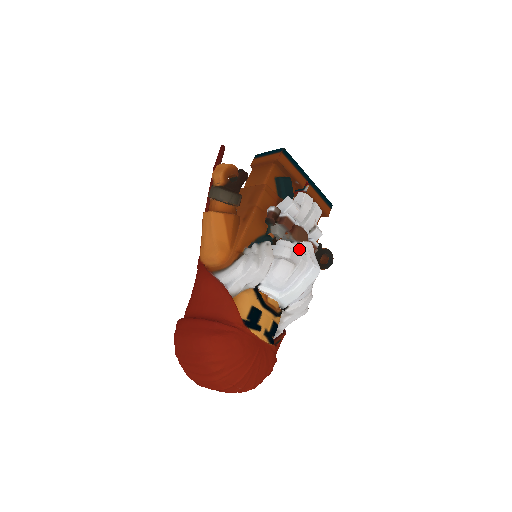
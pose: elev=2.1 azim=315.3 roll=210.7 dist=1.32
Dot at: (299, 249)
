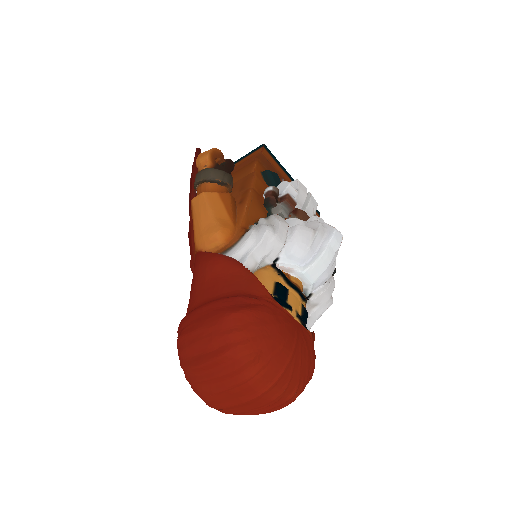
Dot at: occluded
